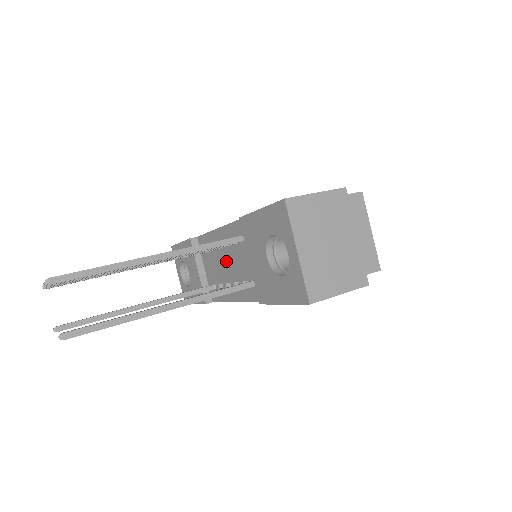
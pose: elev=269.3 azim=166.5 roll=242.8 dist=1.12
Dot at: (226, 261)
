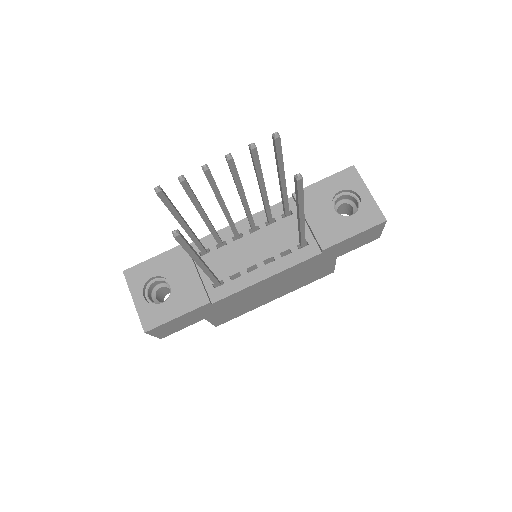
Dot at: (251, 246)
